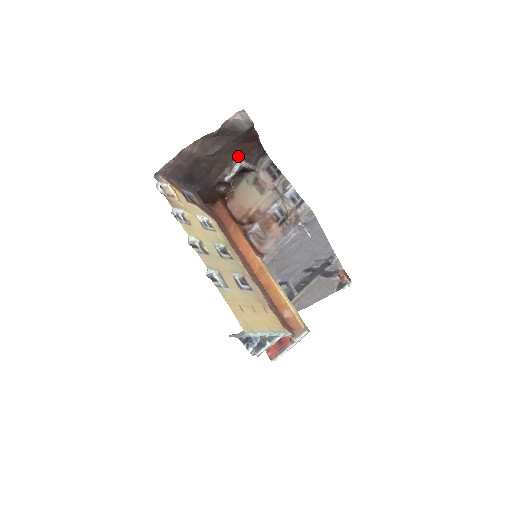
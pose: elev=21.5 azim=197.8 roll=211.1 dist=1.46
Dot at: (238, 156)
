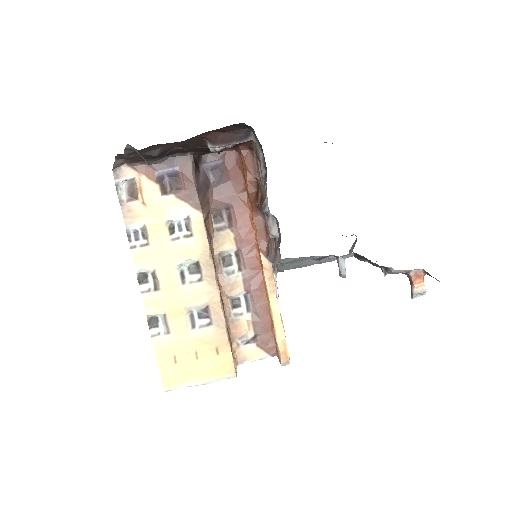
Dot at: (205, 139)
